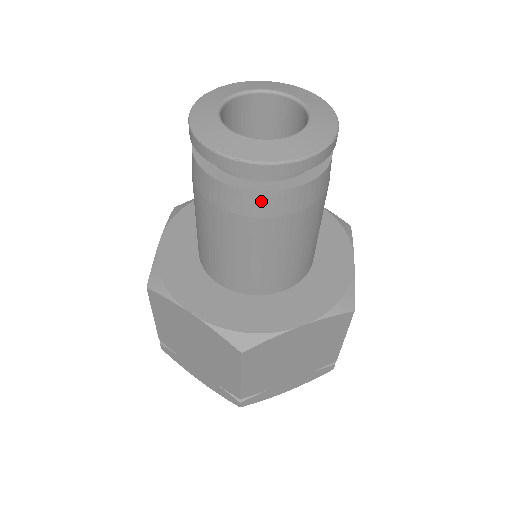
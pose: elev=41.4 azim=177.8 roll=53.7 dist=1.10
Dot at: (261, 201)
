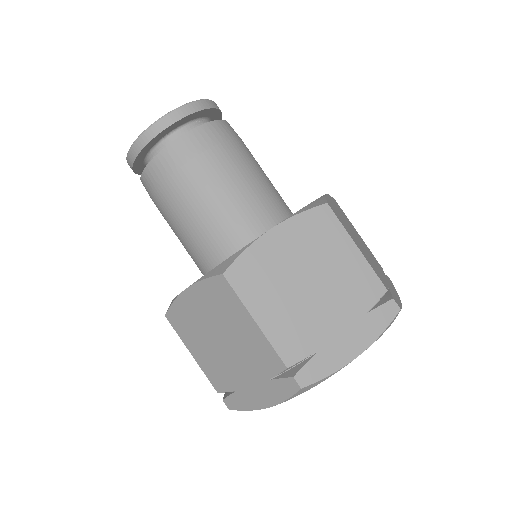
Dot at: (220, 128)
